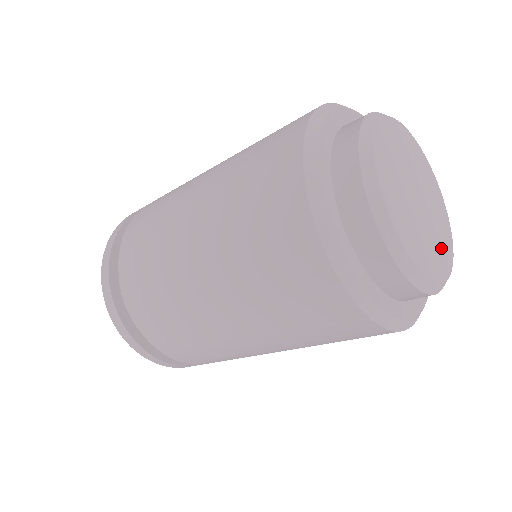
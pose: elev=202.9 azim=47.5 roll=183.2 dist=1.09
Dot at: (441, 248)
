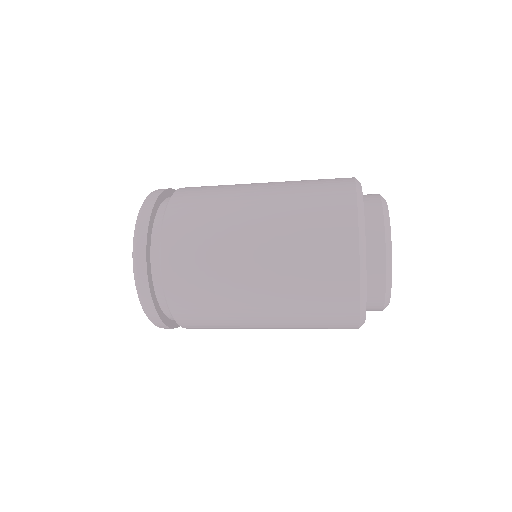
Dot at: occluded
